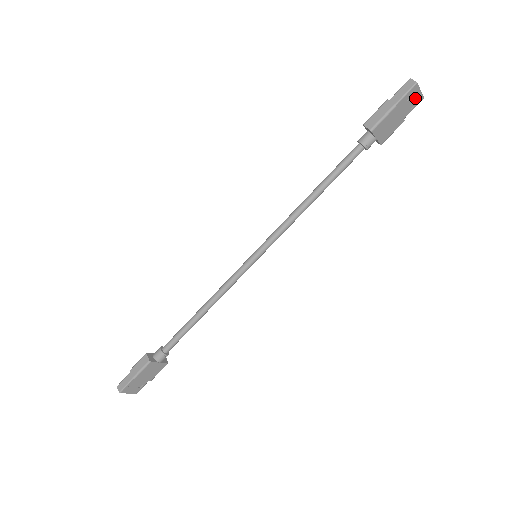
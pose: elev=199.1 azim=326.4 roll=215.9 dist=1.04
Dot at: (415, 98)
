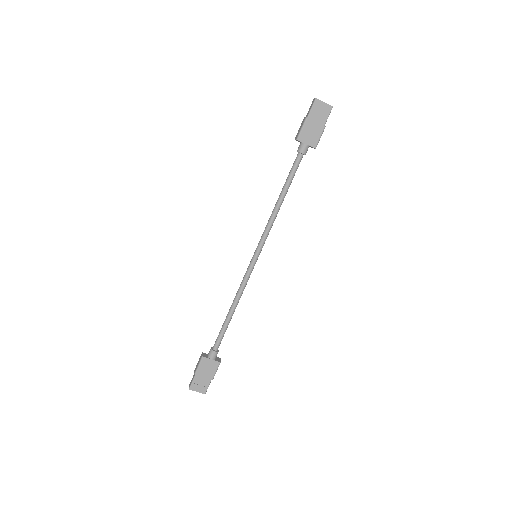
Dot at: (323, 109)
